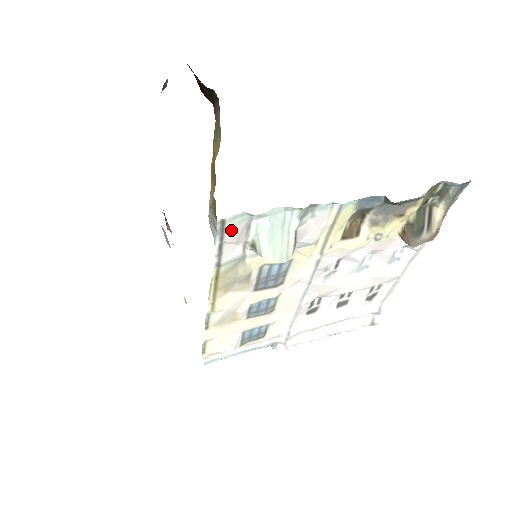
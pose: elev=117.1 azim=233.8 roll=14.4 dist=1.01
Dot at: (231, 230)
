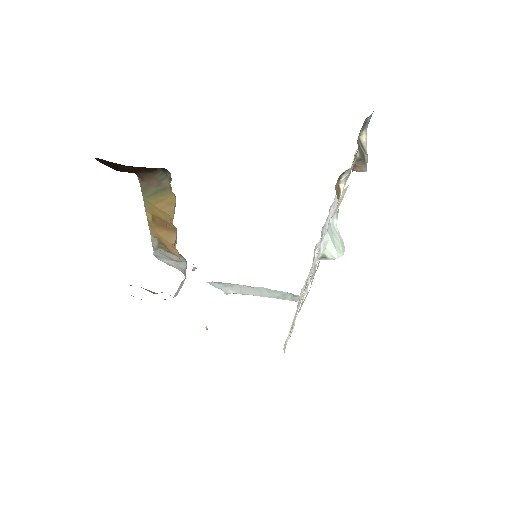
Dot at: occluded
